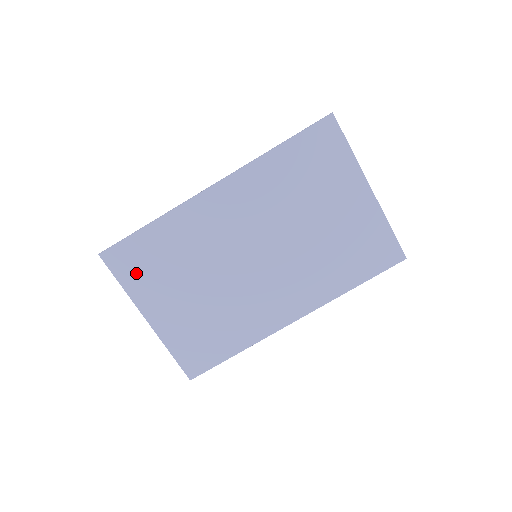
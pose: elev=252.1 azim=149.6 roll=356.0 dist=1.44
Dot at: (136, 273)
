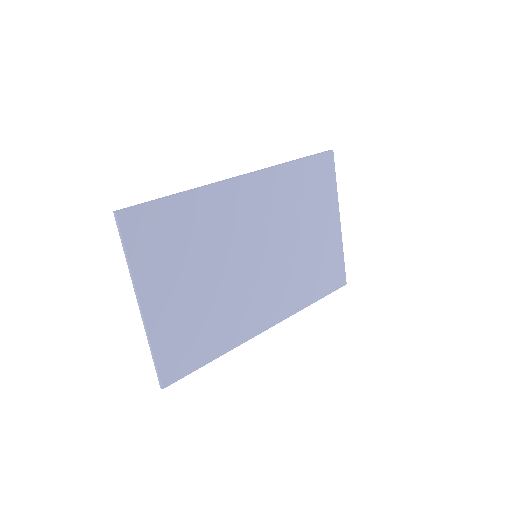
Dot at: (149, 246)
